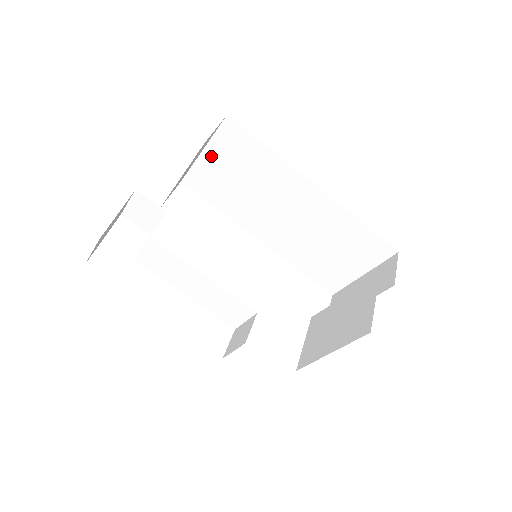
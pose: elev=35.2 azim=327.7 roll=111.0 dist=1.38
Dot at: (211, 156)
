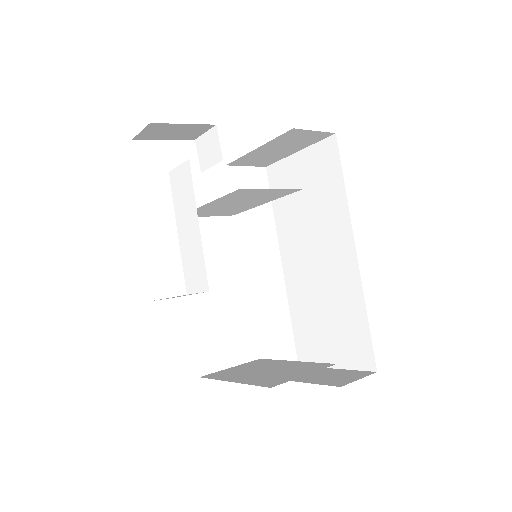
Dot at: (301, 161)
